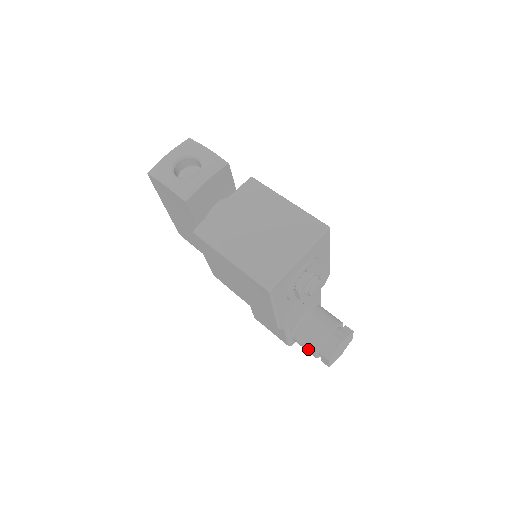
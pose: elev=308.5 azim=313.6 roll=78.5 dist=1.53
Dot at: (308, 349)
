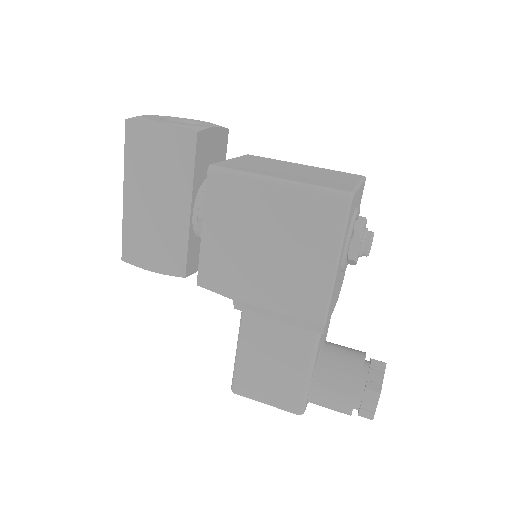
Dot at: (342, 392)
